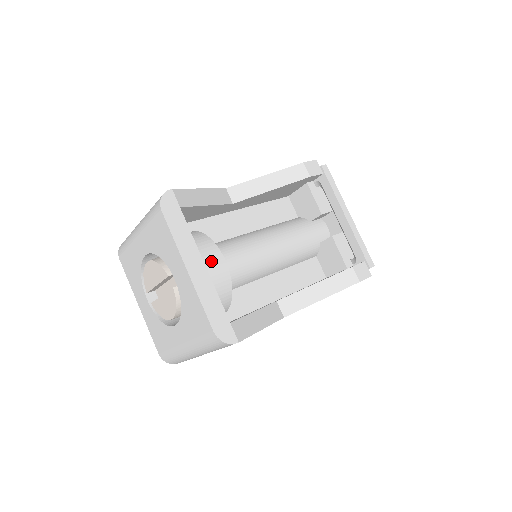
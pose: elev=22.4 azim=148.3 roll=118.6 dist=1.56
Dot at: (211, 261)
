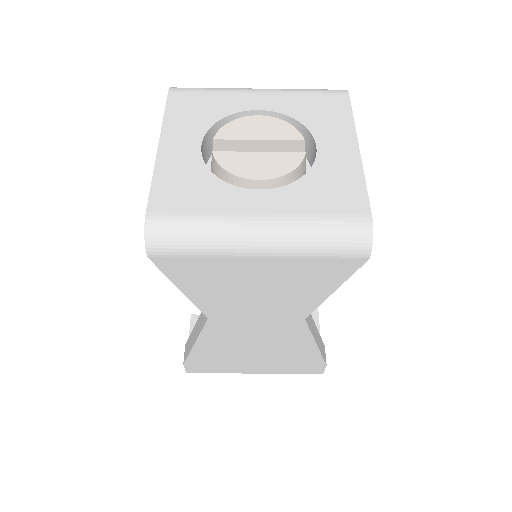
Dot at: occluded
